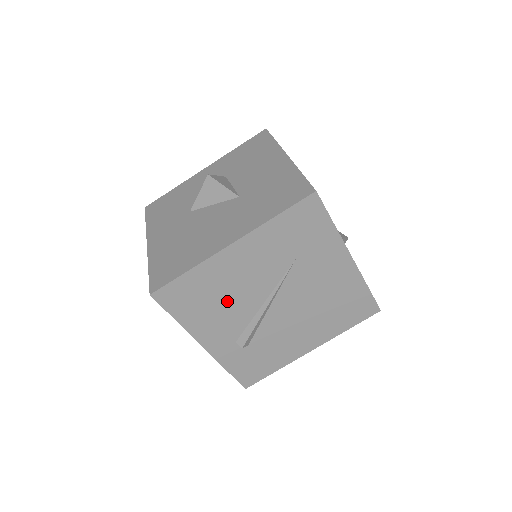
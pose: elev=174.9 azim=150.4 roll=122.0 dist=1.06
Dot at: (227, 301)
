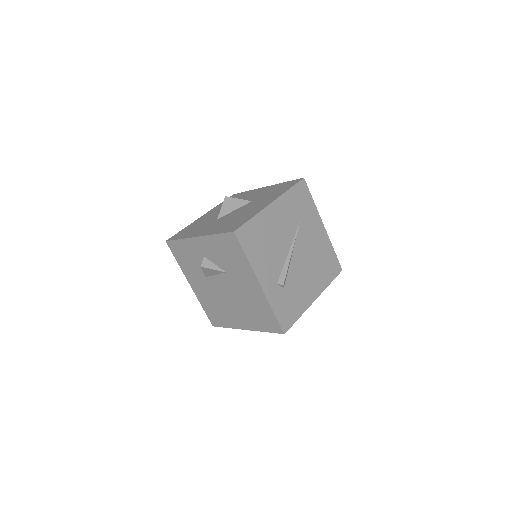
Dot at: (271, 246)
